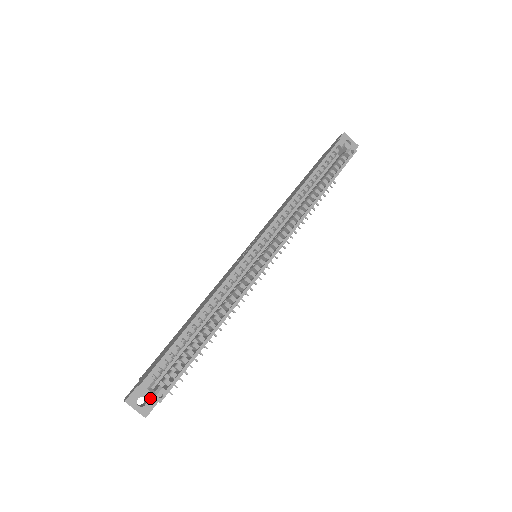
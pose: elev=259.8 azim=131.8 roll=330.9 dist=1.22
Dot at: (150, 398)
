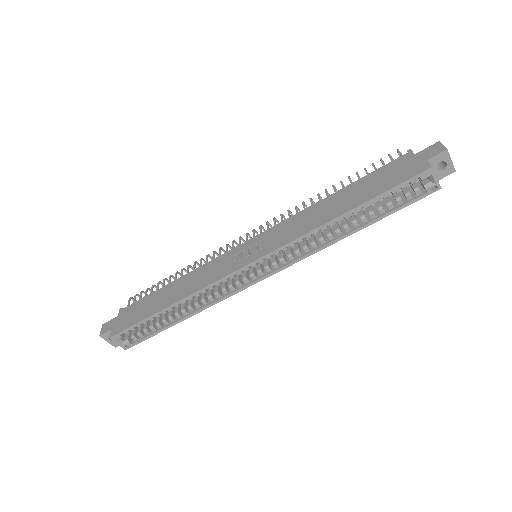
Dot at: occluded
